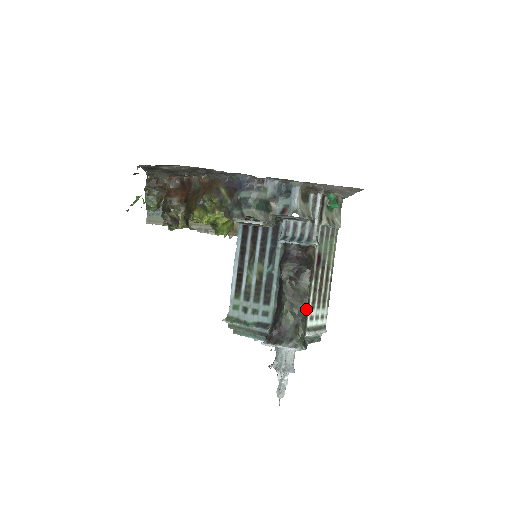
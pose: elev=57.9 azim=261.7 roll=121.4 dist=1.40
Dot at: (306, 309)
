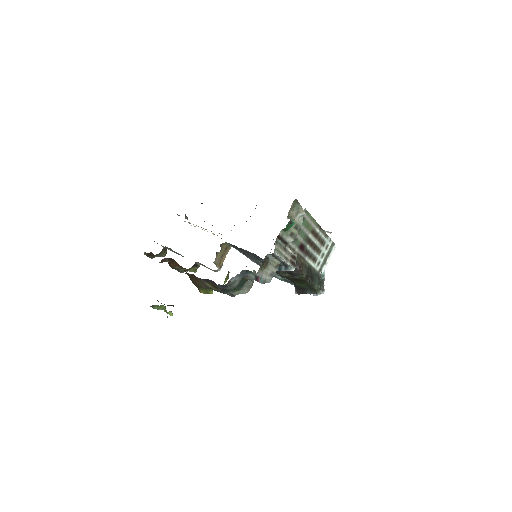
Dot at: (311, 280)
